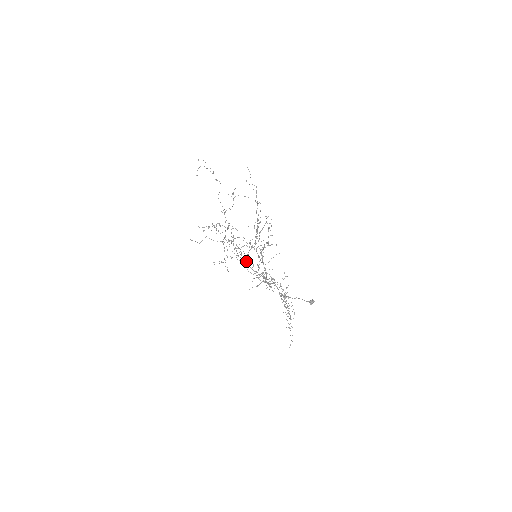
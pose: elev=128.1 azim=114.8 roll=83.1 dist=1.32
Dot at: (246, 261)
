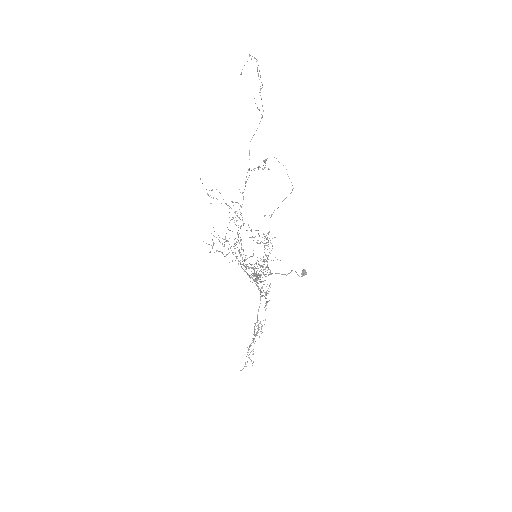
Dot at: (242, 261)
